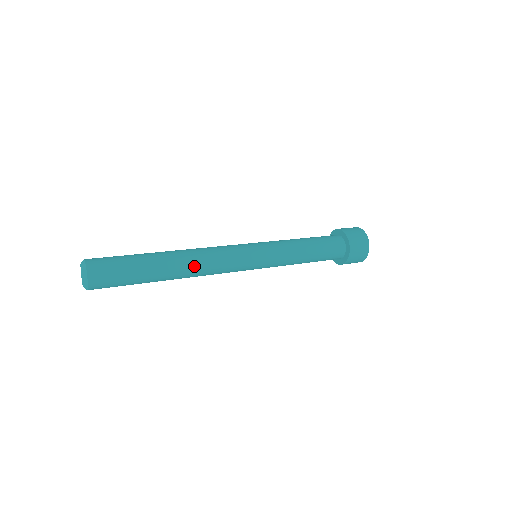
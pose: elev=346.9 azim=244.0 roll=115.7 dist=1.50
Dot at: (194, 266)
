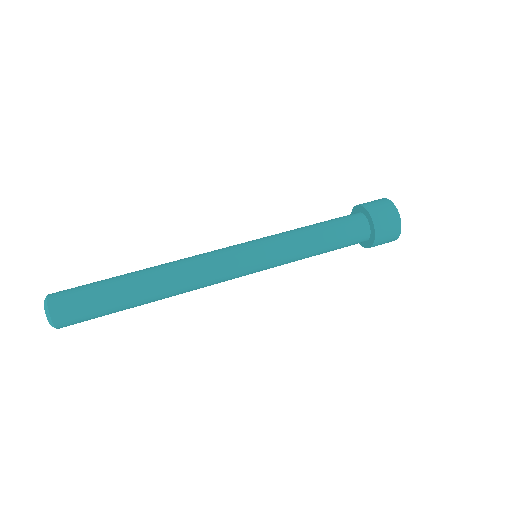
Dot at: (174, 275)
